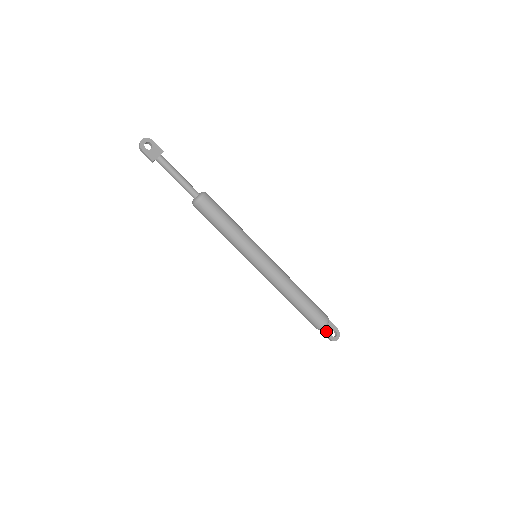
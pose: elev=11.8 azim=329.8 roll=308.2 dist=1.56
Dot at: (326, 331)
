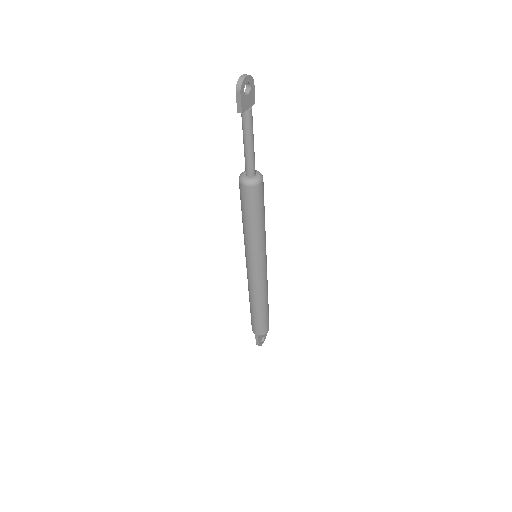
Dot at: (260, 337)
